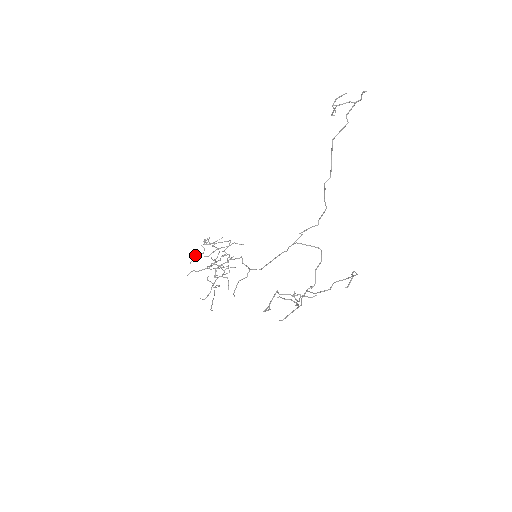
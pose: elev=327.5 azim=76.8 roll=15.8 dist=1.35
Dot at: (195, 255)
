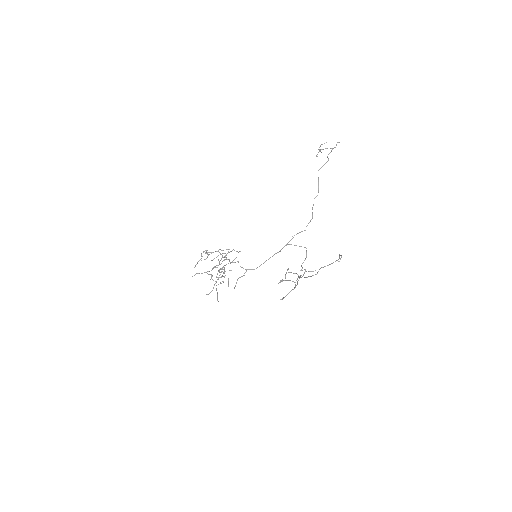
Dot at: occluded
